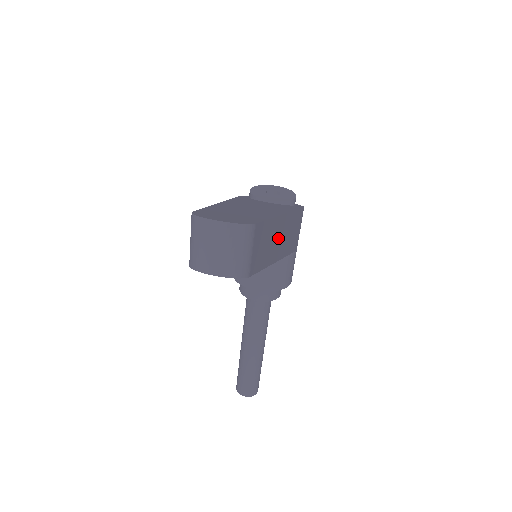
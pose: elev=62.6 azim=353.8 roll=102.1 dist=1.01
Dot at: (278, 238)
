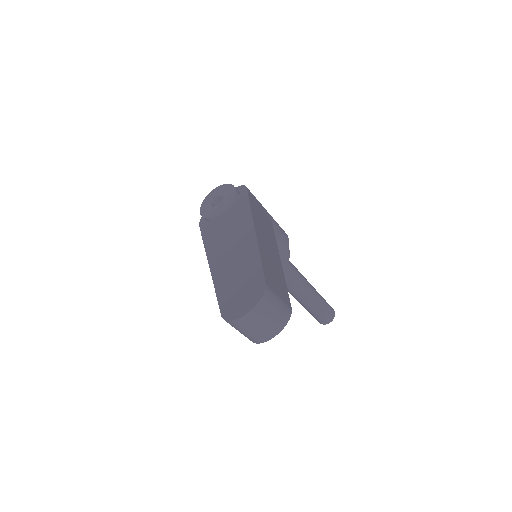
Dot at: (268, 247)
